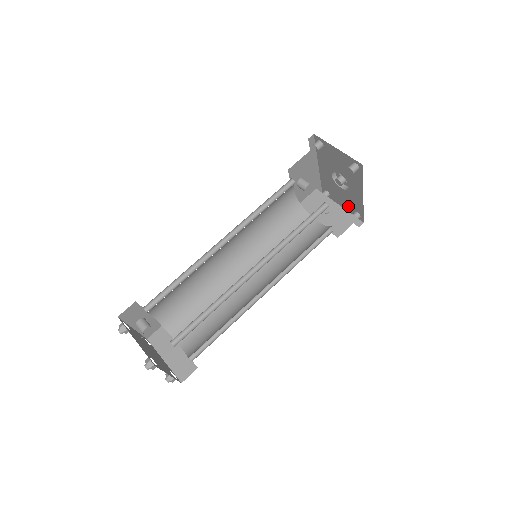
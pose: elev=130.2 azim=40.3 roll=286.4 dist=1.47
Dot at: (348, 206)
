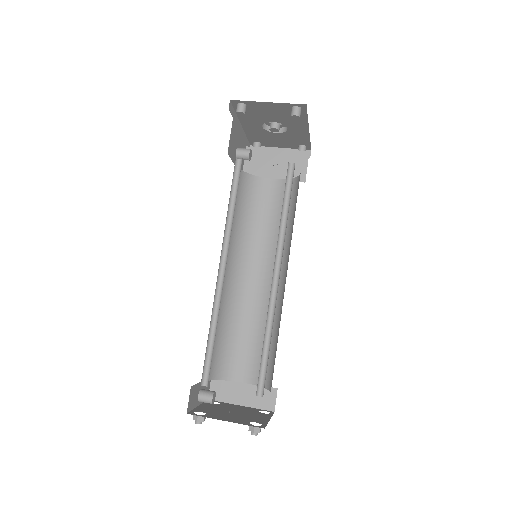
Dot at: (288, 144)
